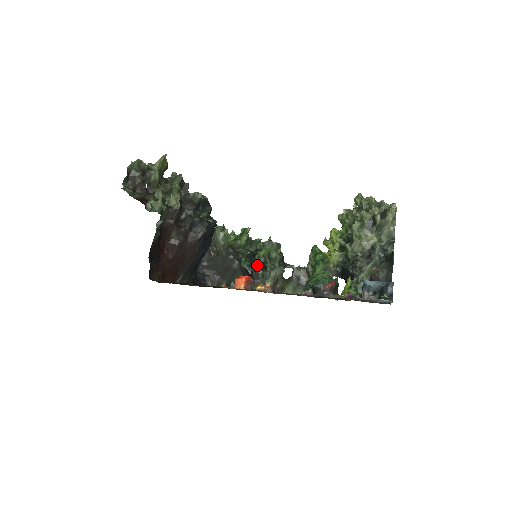
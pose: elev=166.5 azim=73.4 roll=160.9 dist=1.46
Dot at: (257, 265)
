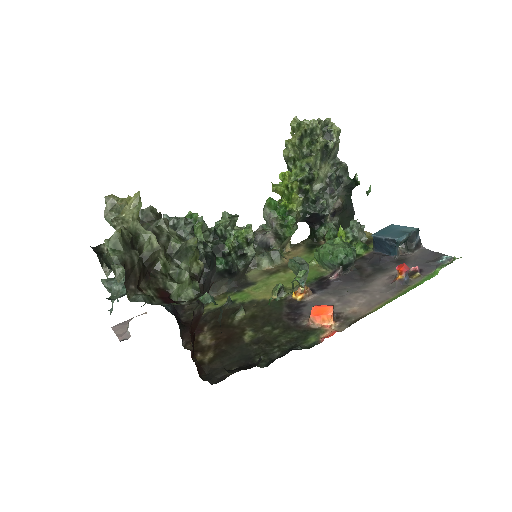
Dot at: (231, 256)
